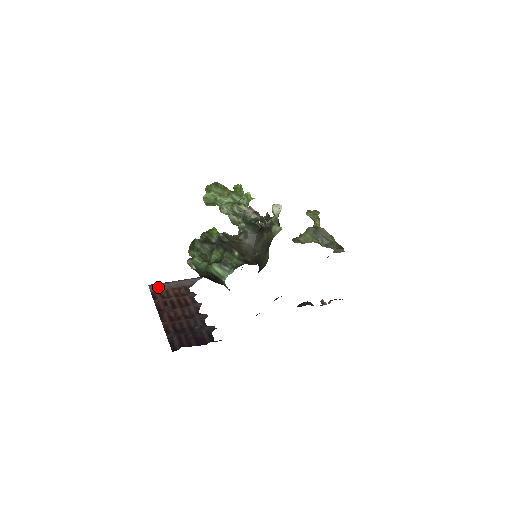
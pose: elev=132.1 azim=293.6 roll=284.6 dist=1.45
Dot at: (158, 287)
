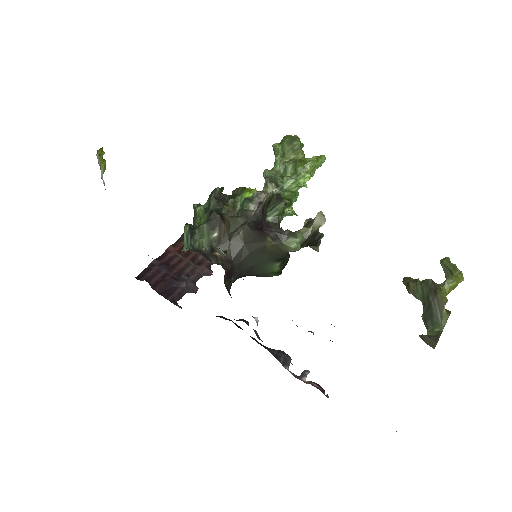
Dot at: occluded
